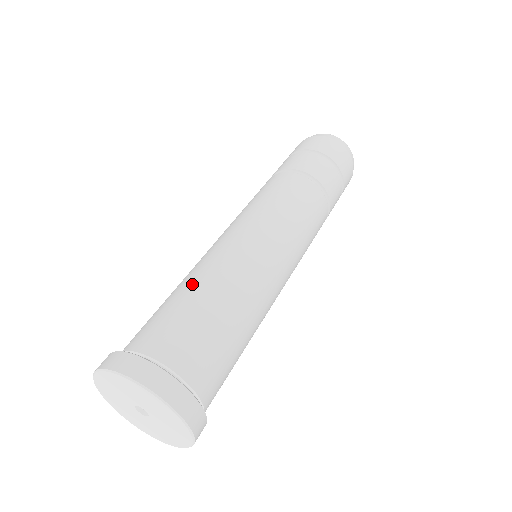
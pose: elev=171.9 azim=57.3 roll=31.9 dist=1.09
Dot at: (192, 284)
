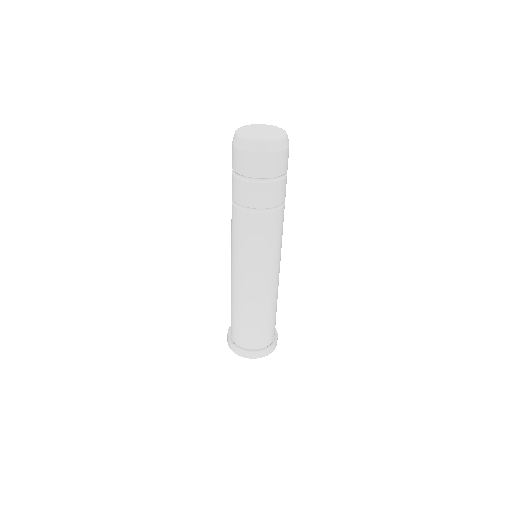
Dot at: (252, 314)
